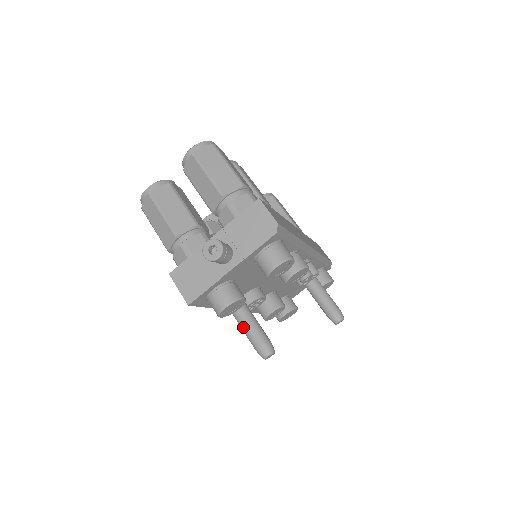
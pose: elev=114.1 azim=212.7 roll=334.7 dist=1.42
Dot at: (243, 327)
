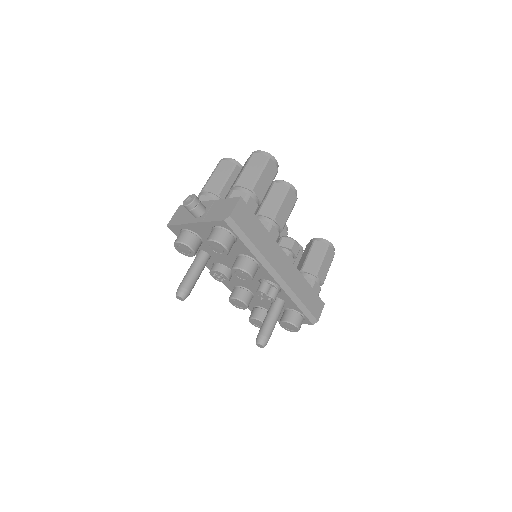
Dot at: (187, 271)
